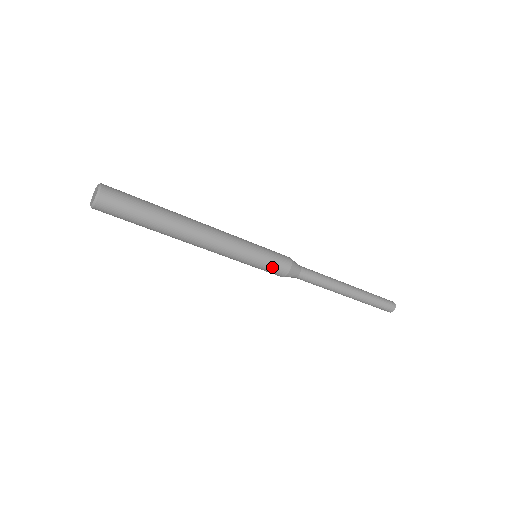
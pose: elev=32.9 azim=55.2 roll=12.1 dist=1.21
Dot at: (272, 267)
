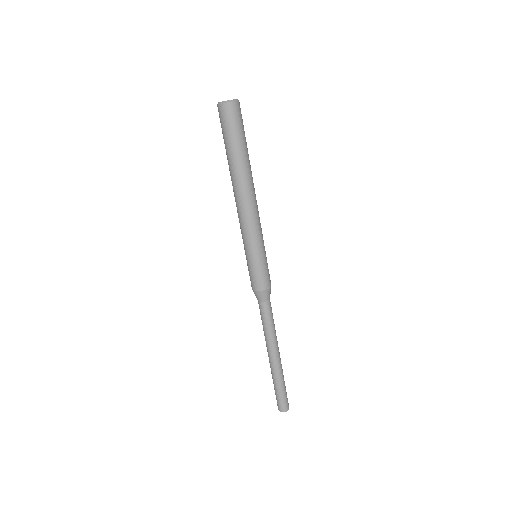
Dot at: (264, 272)
